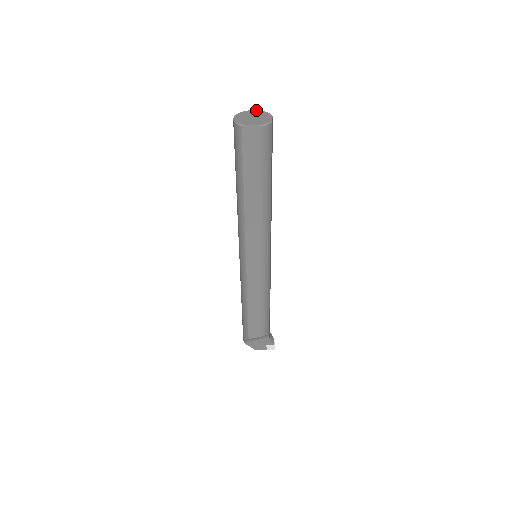
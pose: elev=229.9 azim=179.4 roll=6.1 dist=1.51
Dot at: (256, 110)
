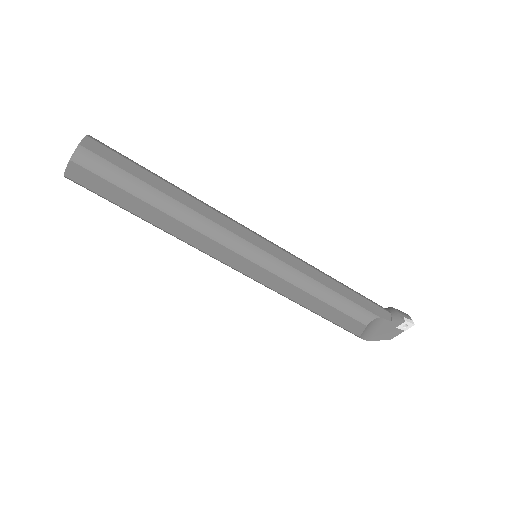
Dot at: occluded
